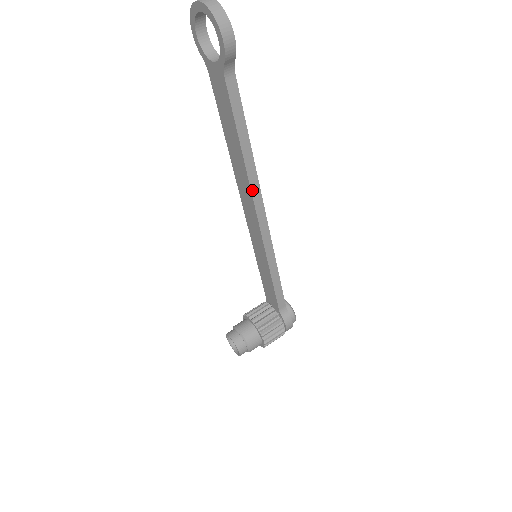
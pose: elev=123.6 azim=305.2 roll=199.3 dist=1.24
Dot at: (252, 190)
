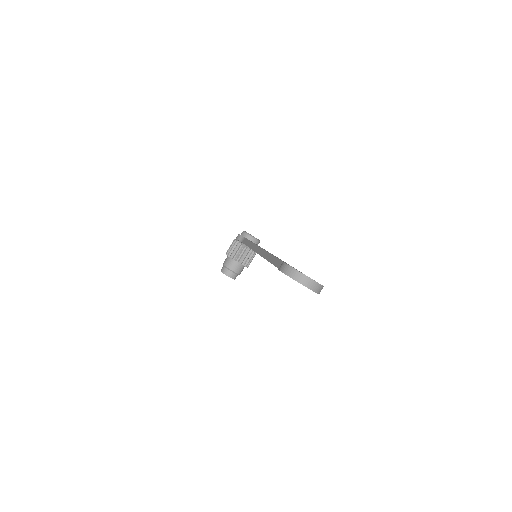
Dot at: occluded
